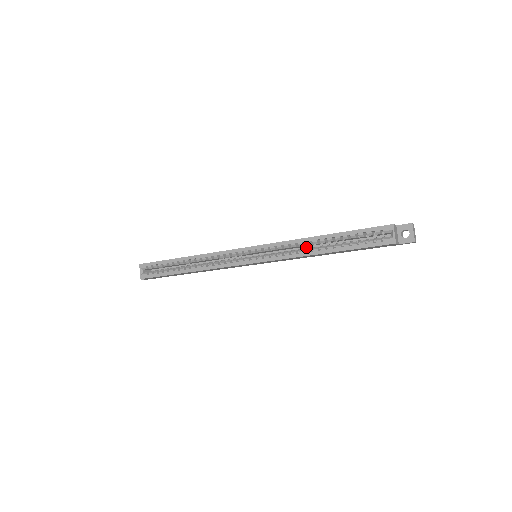
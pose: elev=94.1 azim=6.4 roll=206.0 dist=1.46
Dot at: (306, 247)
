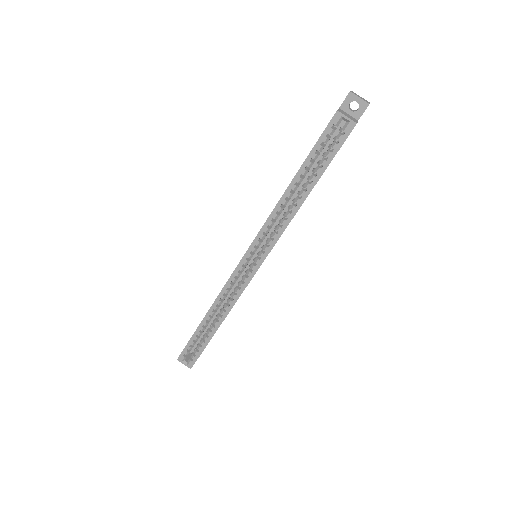
Dot at: (287, 206)
